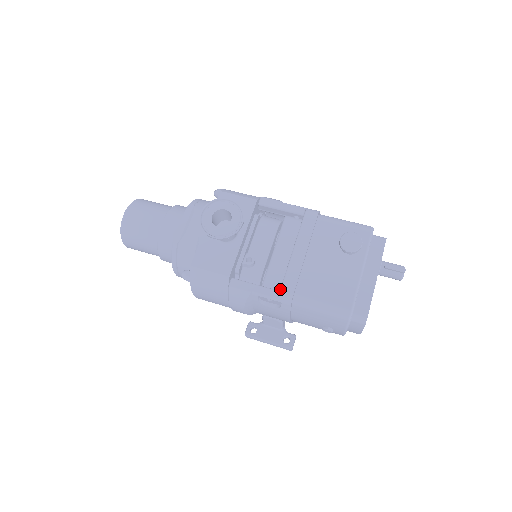
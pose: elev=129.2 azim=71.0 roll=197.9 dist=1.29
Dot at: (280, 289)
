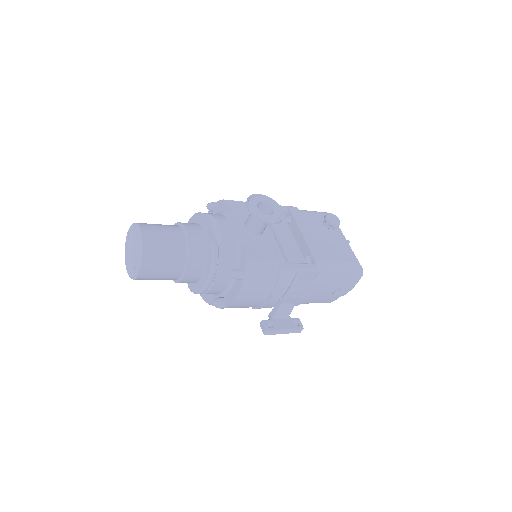
Dot at: (315, 261)
